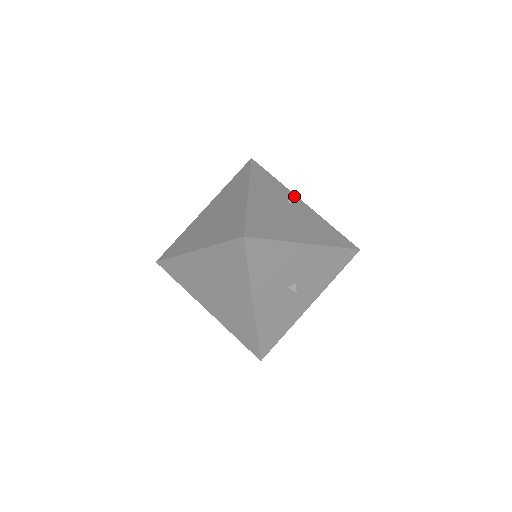
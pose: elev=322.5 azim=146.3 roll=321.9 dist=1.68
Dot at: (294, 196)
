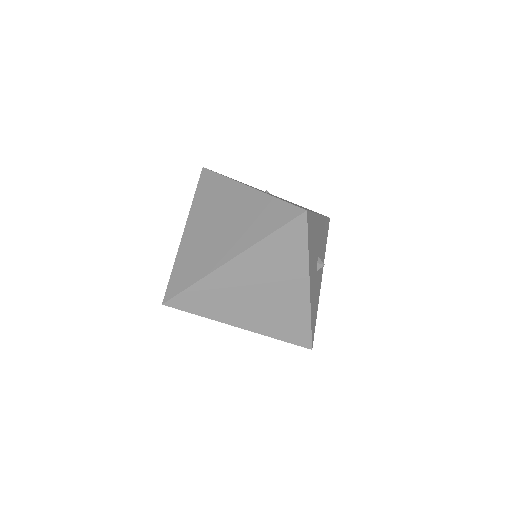
Dot at: occluded
